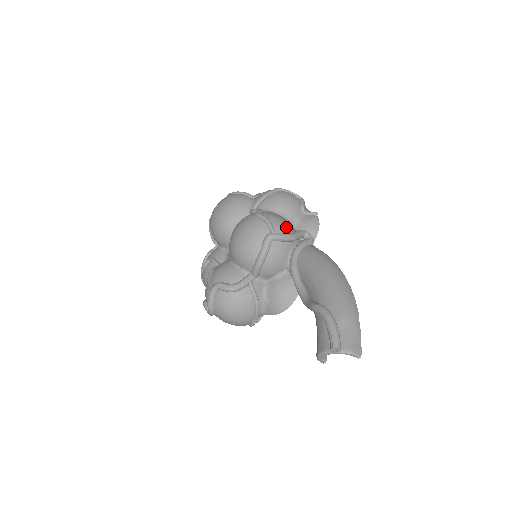
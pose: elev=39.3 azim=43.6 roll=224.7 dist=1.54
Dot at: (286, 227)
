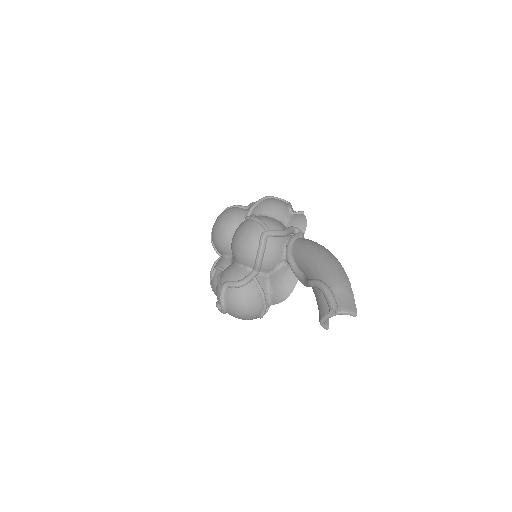
Dot at: (278, 225)
